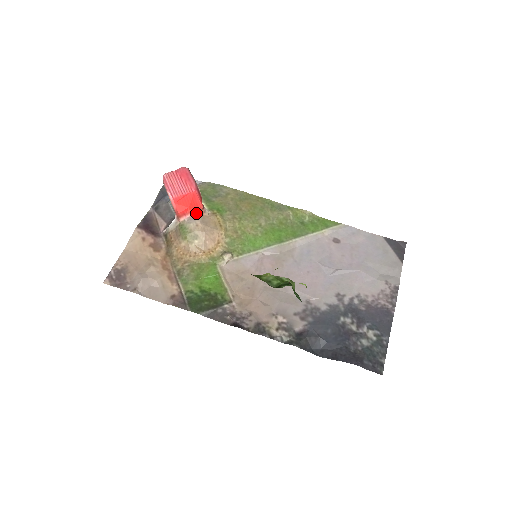
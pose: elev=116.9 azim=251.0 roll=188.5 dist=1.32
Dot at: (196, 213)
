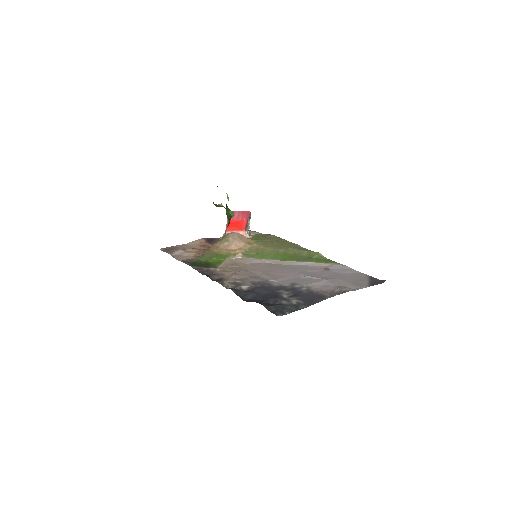
Dot at: (238, 232)
